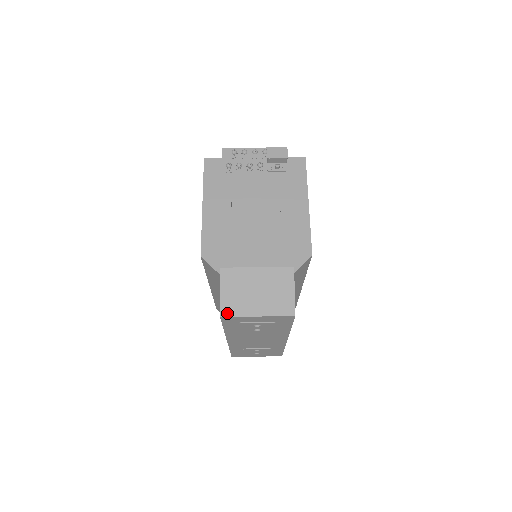
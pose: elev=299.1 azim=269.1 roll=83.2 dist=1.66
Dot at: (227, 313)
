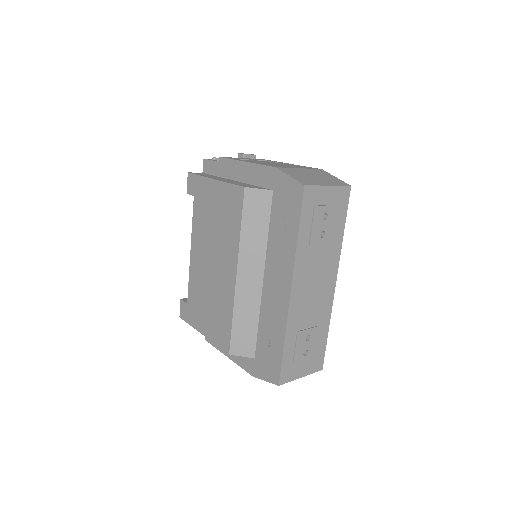
Dot at: (307, 184)
